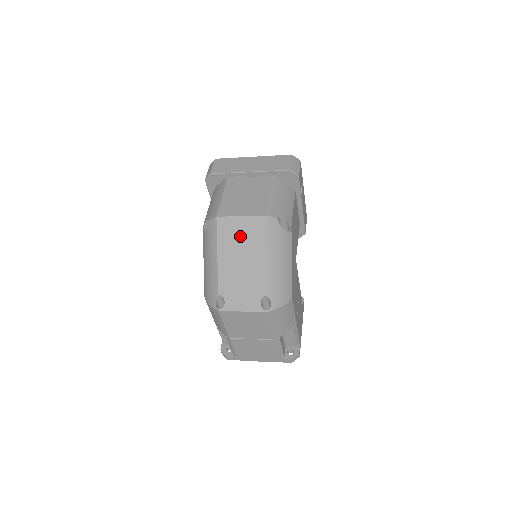
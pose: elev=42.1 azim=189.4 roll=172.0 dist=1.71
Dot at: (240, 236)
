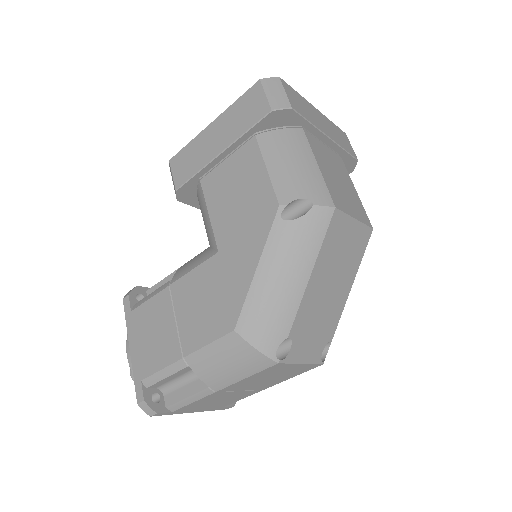
Dot at: (344, 249)
